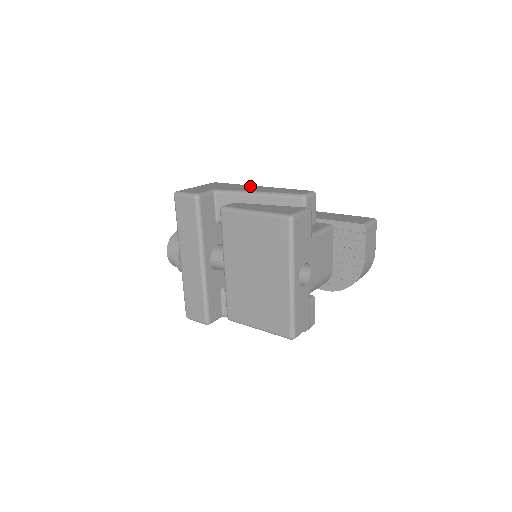
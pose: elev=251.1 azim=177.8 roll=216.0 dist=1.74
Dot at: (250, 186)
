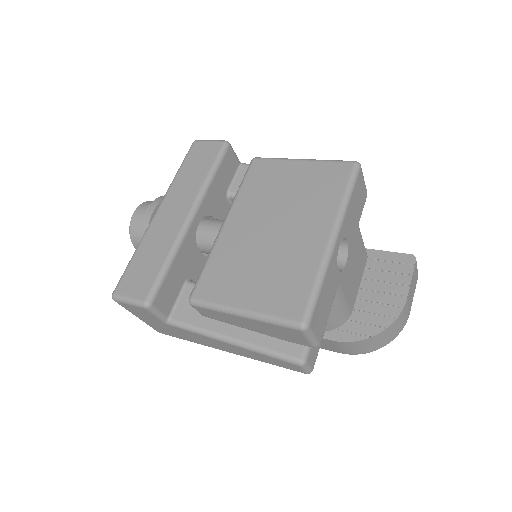
Dot at: occluded
